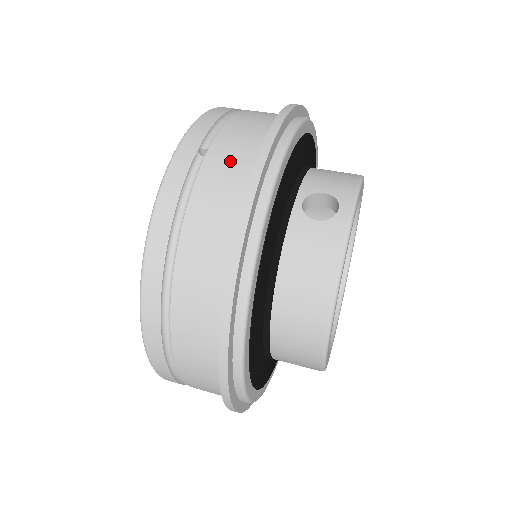
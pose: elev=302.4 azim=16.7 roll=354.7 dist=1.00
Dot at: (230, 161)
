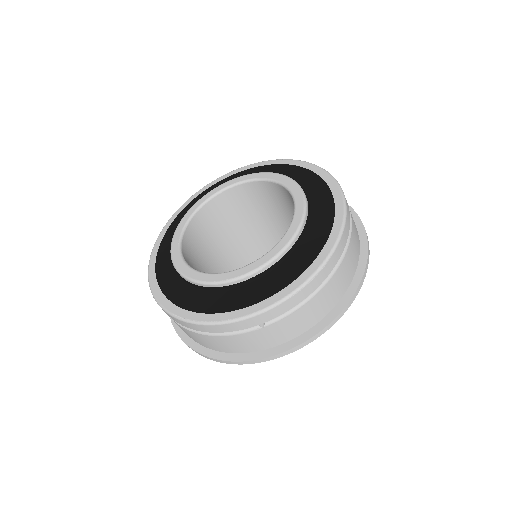
Dot at: (263, 340)
